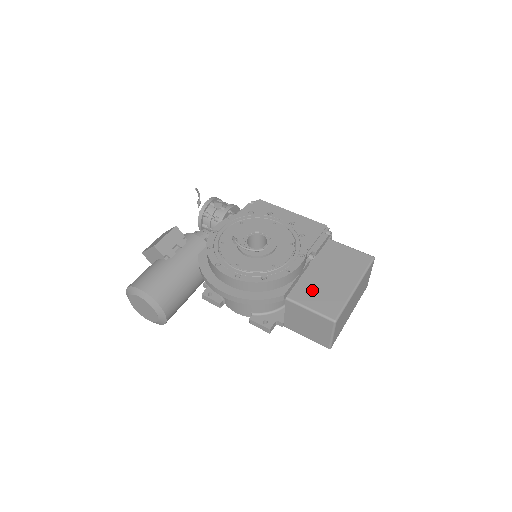
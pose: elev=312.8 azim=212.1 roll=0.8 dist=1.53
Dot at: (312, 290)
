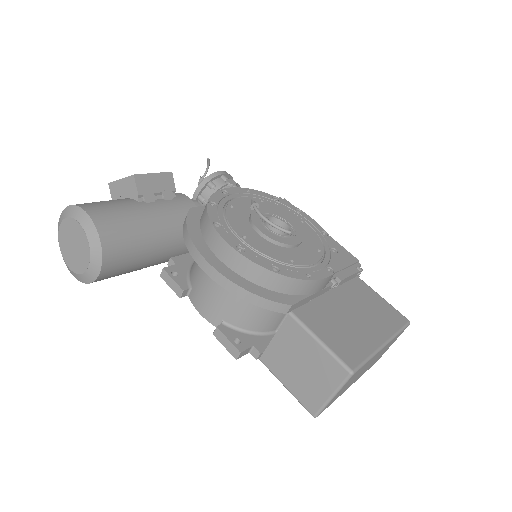
Dot at: (328, 319)
